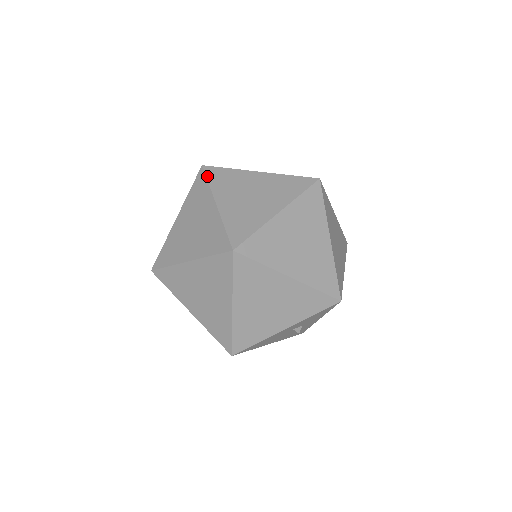
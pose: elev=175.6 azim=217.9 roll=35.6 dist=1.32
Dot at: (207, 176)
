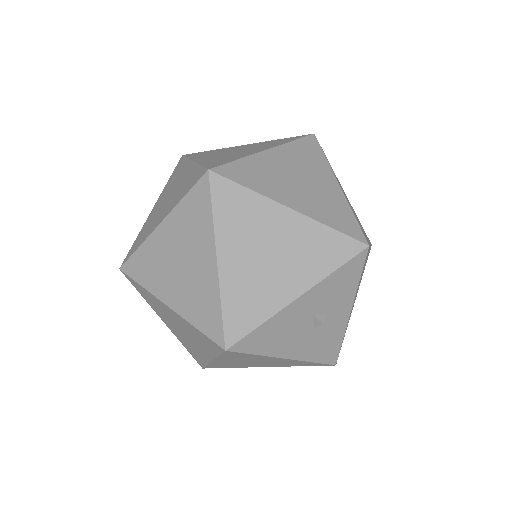
Dot at: (186, 156)
